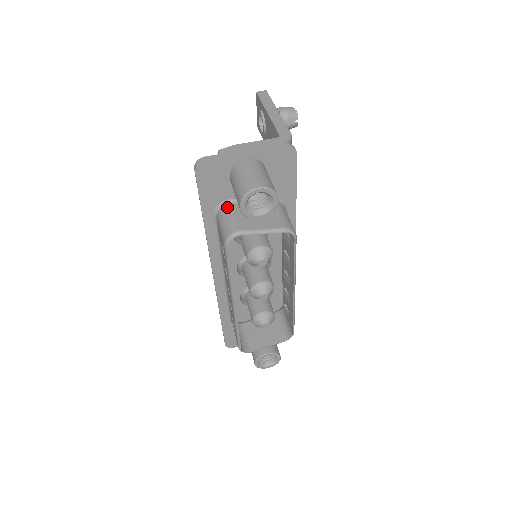
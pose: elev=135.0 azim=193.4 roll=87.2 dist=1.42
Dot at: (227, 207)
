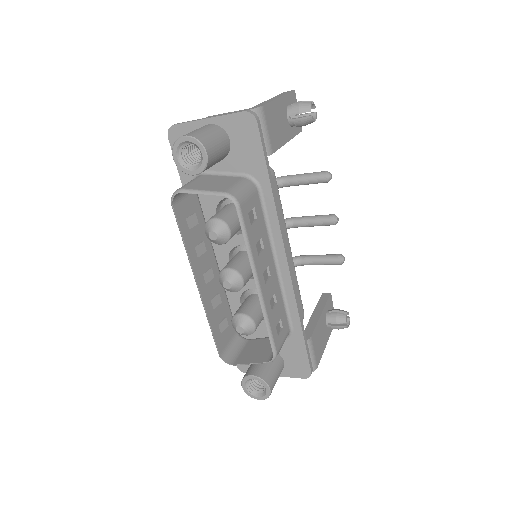
Dot at: (197, 177)
